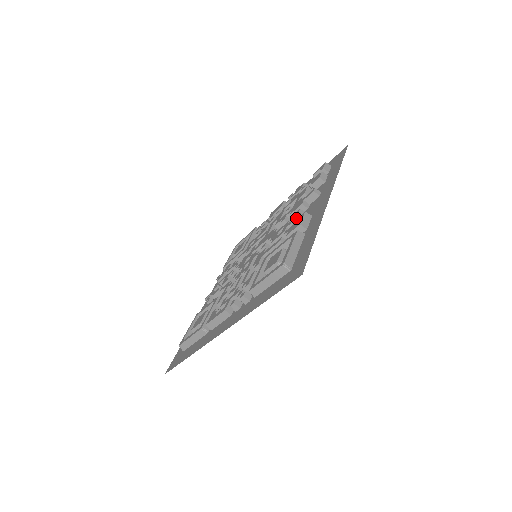
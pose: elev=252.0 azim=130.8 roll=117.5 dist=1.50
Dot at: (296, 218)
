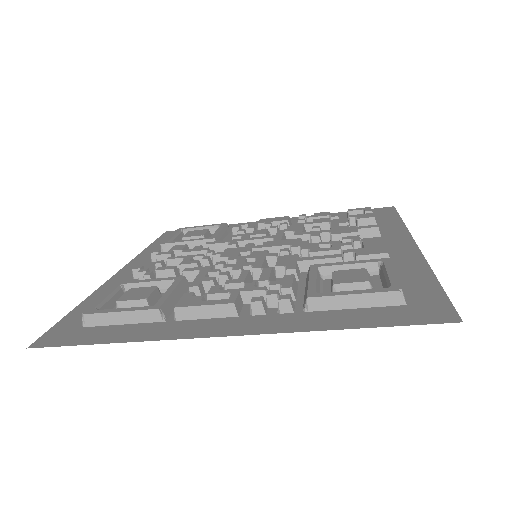
Dot at: (364, 243)
